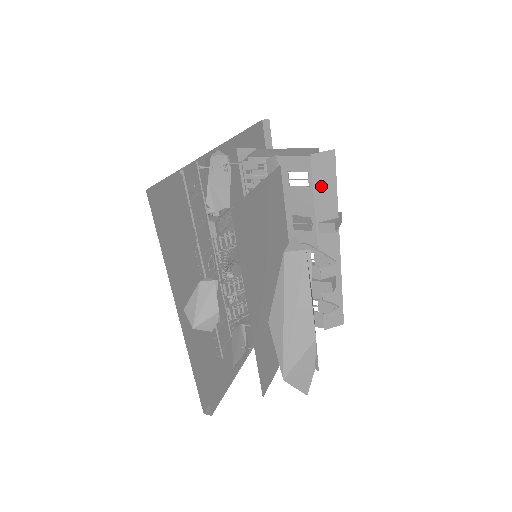
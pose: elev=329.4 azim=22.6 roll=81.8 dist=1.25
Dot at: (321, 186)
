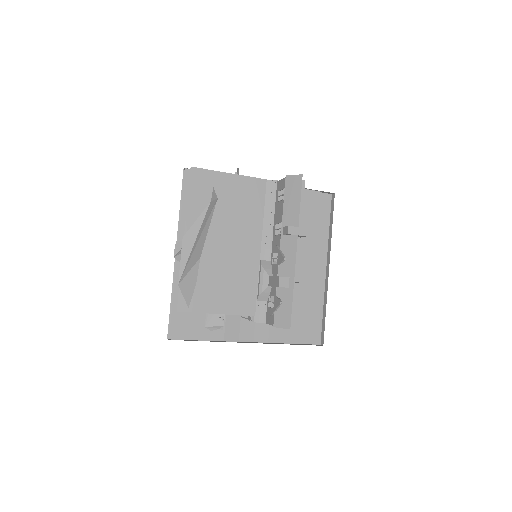
Dot at: (290, 199)
